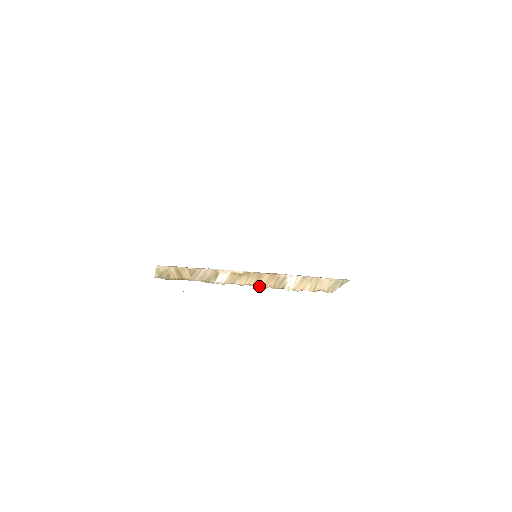
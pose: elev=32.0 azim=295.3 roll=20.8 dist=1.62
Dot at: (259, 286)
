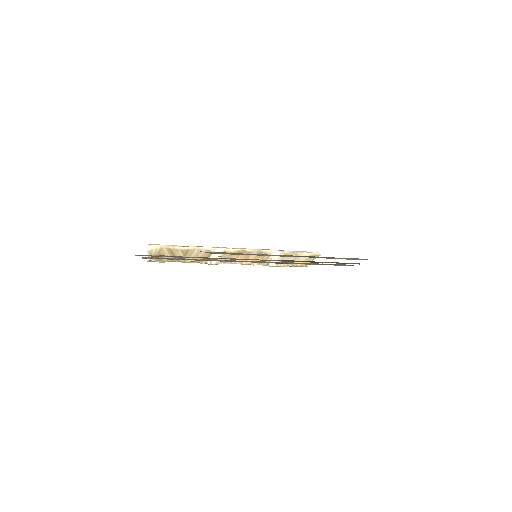
Dot at: (248, 264)
